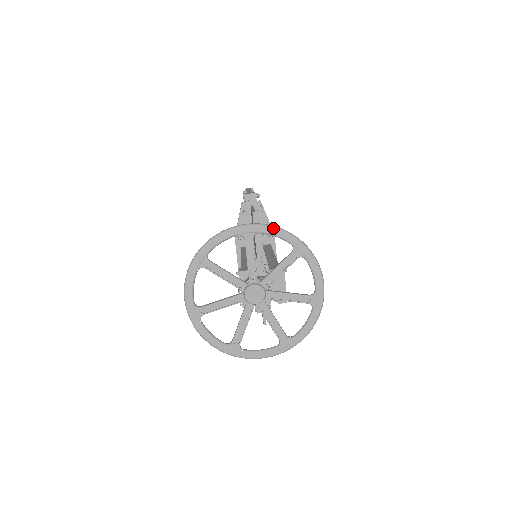
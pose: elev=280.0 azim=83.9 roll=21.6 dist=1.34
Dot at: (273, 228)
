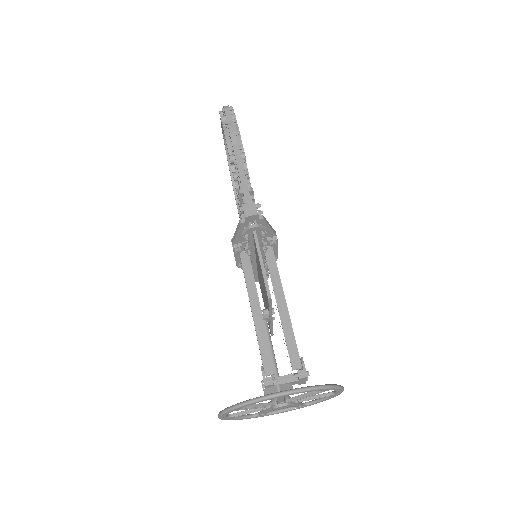
Dot at: (306, 391)
